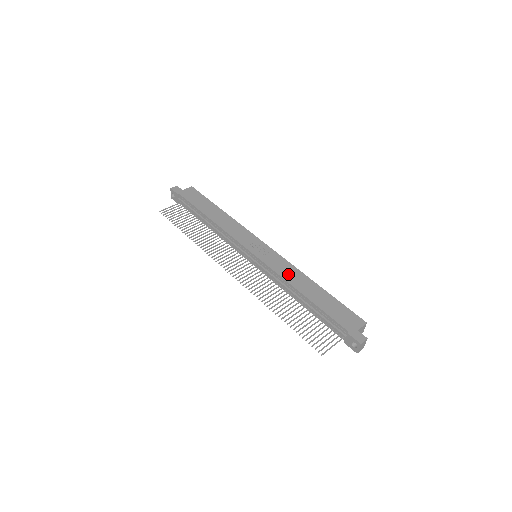
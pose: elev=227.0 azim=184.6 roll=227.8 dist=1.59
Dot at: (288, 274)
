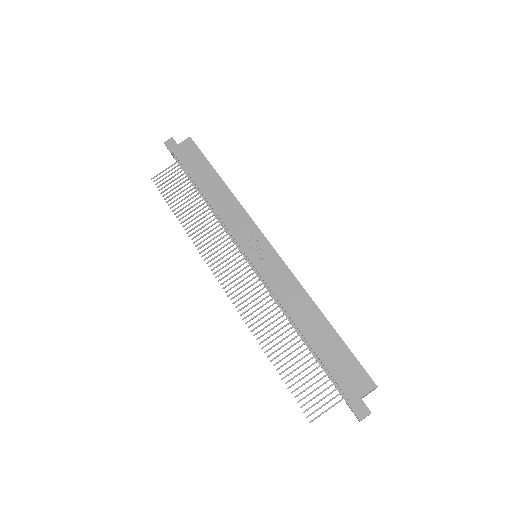
Dot at: (287, 295)
